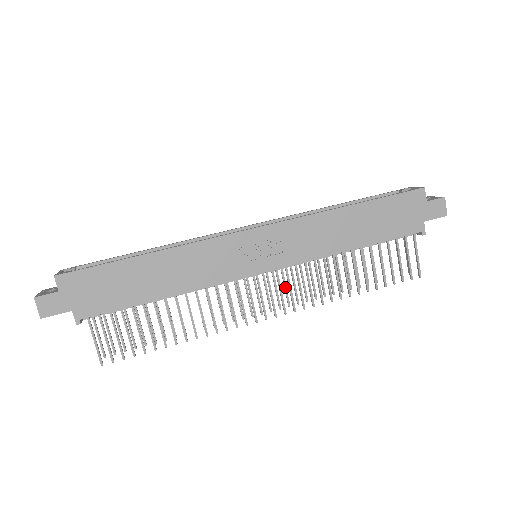
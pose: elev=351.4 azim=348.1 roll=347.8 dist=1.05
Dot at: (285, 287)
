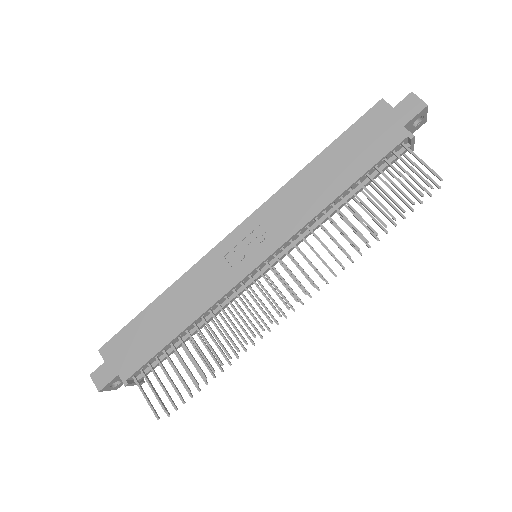
Dot at: occluded
